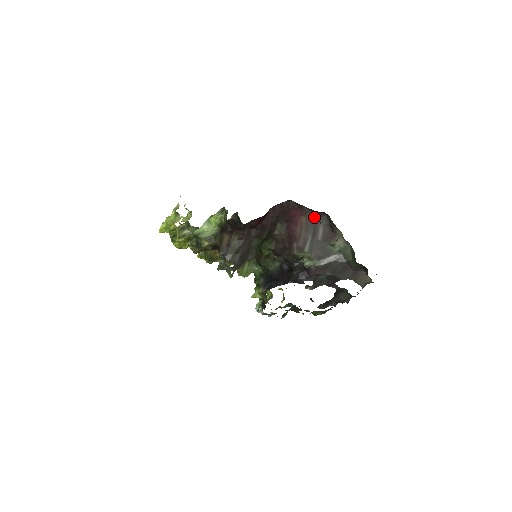
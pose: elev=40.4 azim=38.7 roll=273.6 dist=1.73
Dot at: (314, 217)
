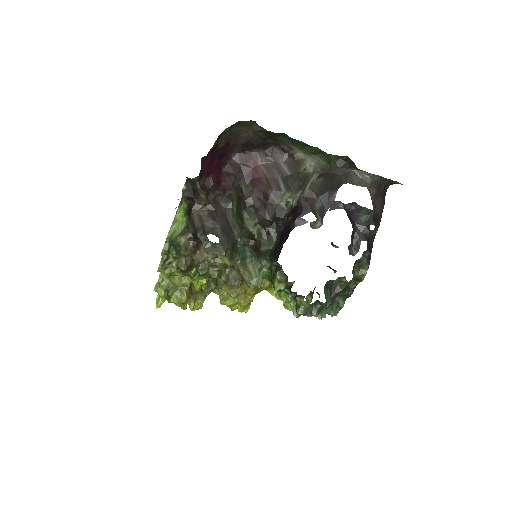
Dot at: (269, 159)
